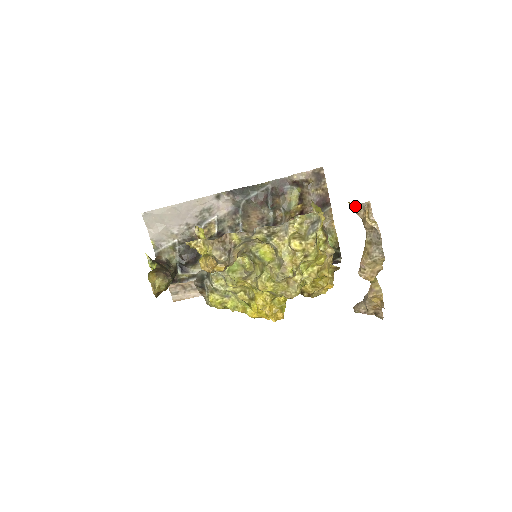
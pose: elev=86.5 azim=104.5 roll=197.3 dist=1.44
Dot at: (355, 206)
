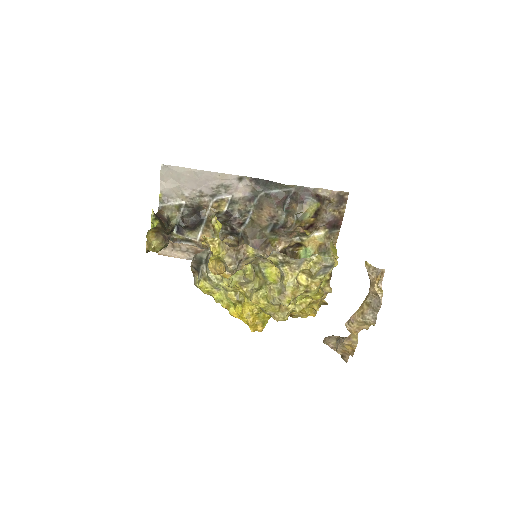
Dot at: (370, 268)
